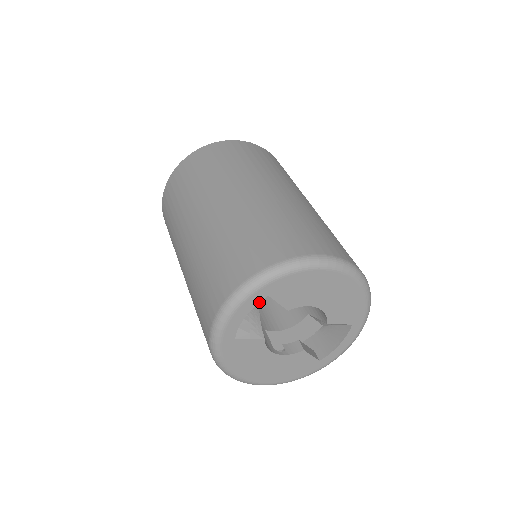
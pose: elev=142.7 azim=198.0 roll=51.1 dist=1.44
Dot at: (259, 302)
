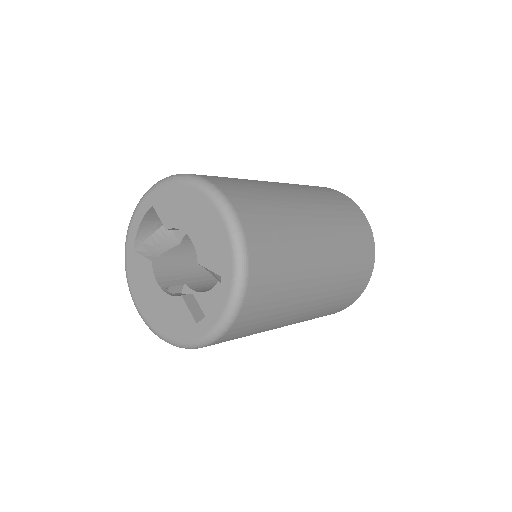
Dot at: occluded
